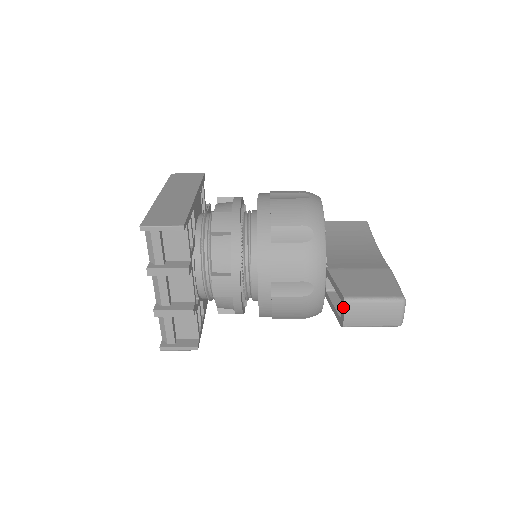
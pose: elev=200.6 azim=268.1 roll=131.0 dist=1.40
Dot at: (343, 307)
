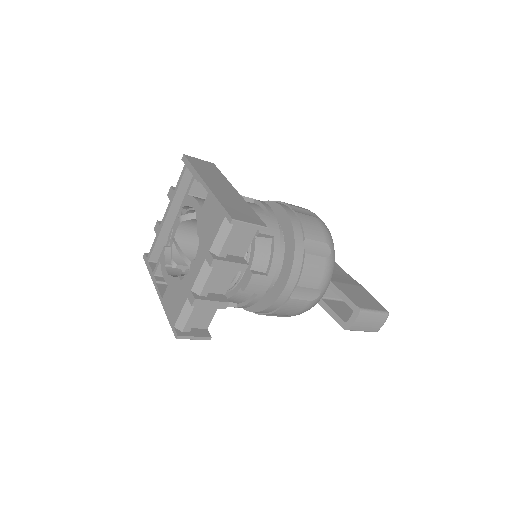
Dot at: (355, 315)
